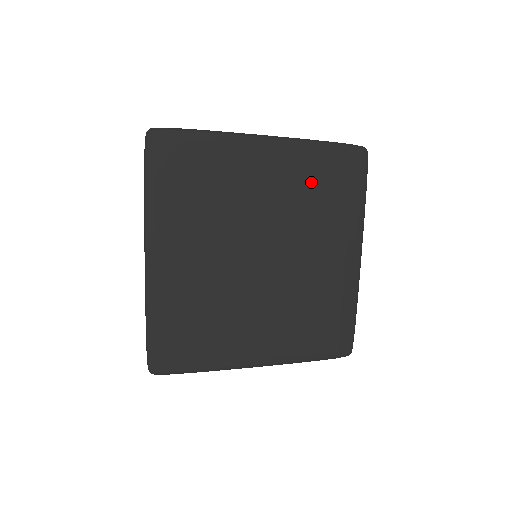
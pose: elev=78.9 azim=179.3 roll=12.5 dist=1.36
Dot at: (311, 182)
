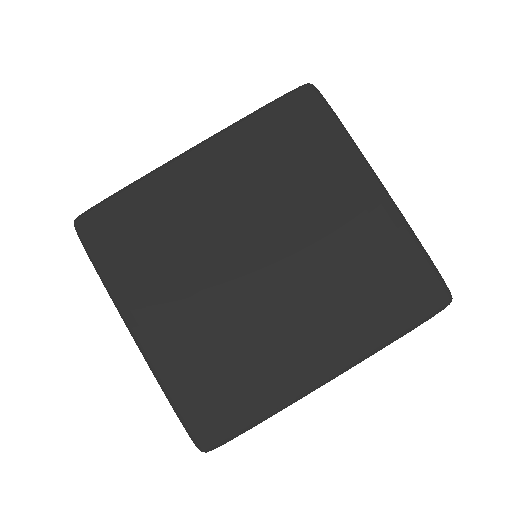
Dot at: (371, 259)
